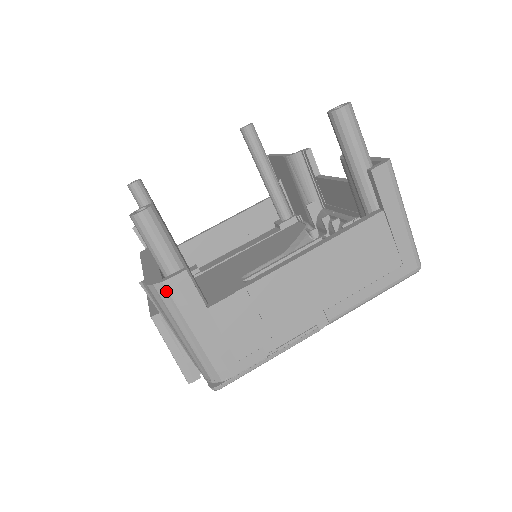
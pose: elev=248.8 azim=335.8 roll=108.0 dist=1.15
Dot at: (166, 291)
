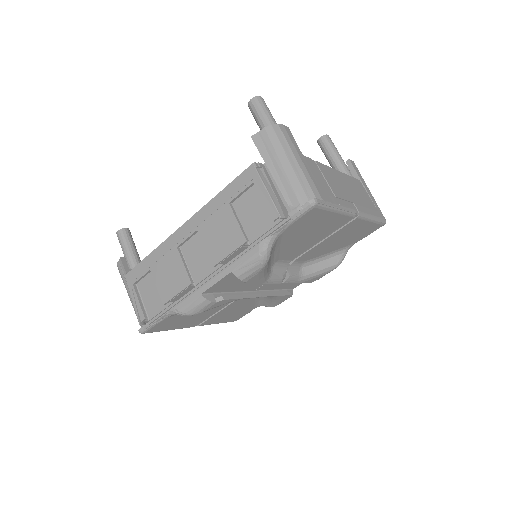
Dot at: (280, 130)
